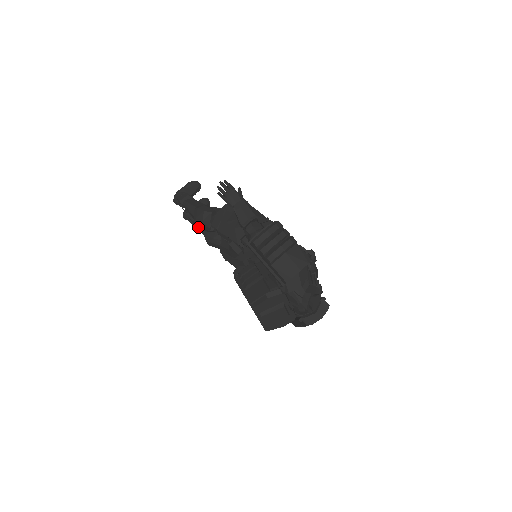
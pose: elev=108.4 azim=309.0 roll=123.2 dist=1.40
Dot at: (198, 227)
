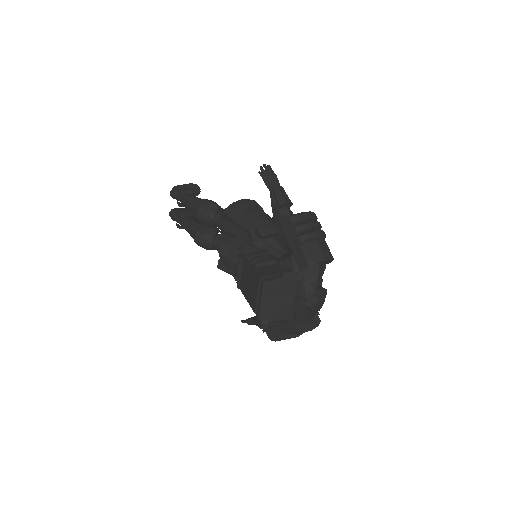
Dot at: (197, 216)
